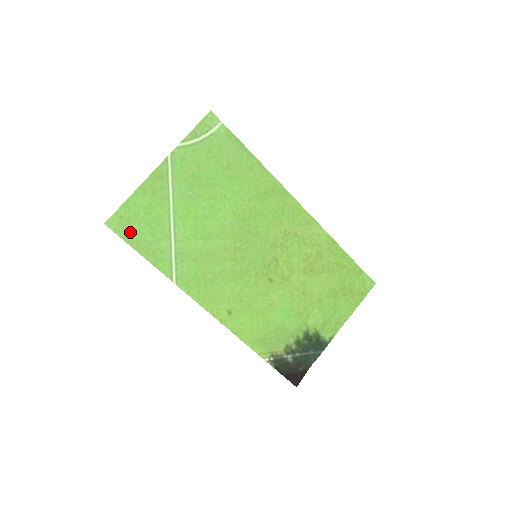
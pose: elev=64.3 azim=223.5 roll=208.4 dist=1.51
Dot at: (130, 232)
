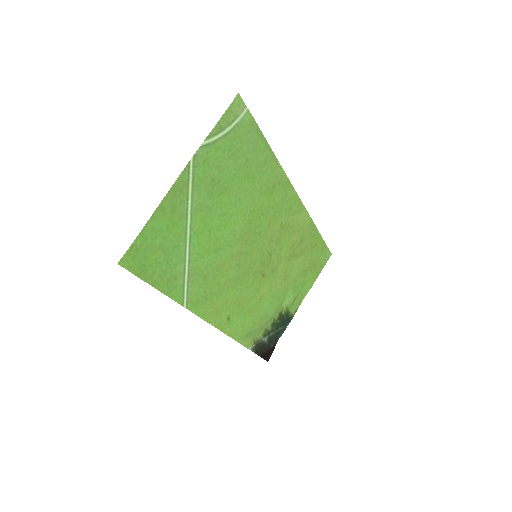
Dot at: (145, 265)
